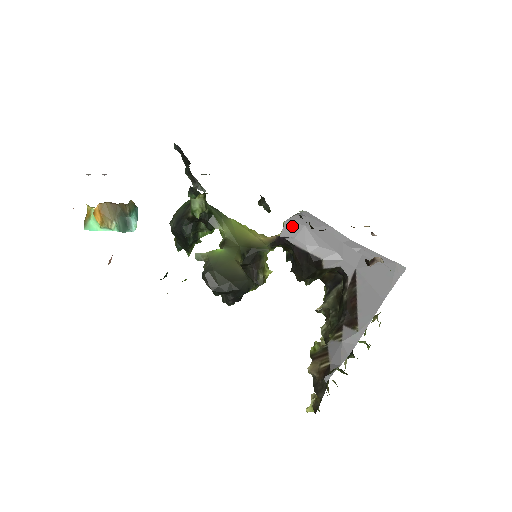
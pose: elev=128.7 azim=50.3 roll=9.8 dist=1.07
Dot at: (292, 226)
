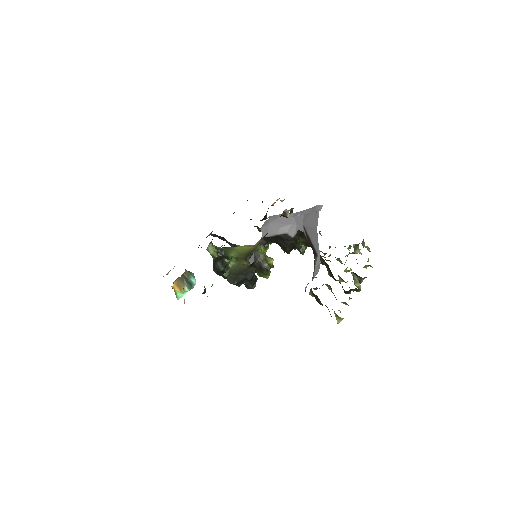
Dot at: (264, 228)
